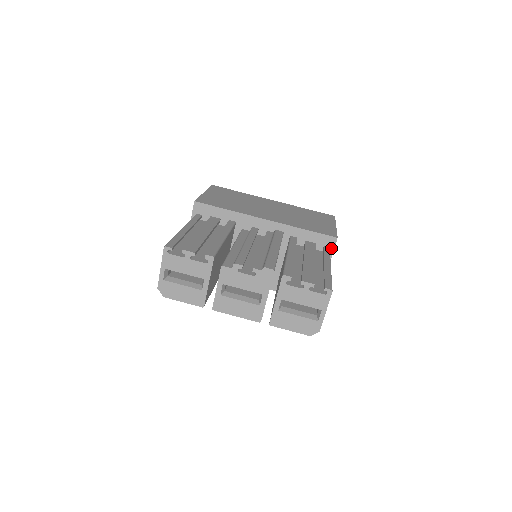
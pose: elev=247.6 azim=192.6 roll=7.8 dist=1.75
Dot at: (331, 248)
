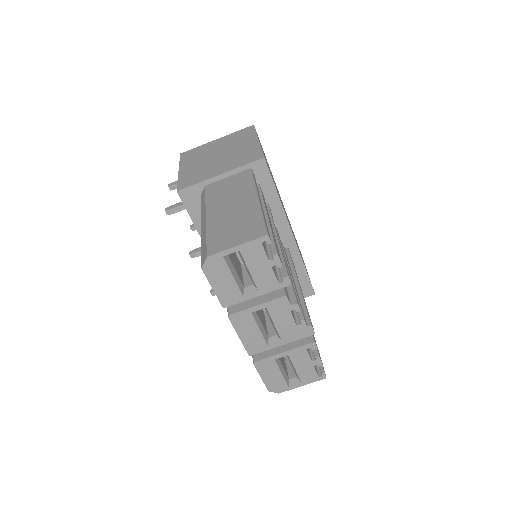
Dot at: occluded
